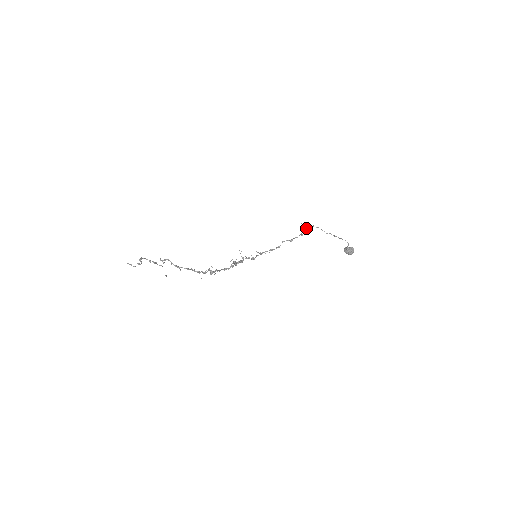
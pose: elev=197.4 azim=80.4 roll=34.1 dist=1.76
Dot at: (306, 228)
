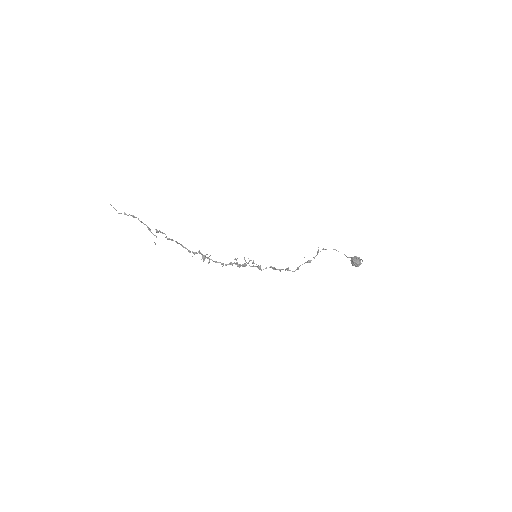
Dot at: occluded
